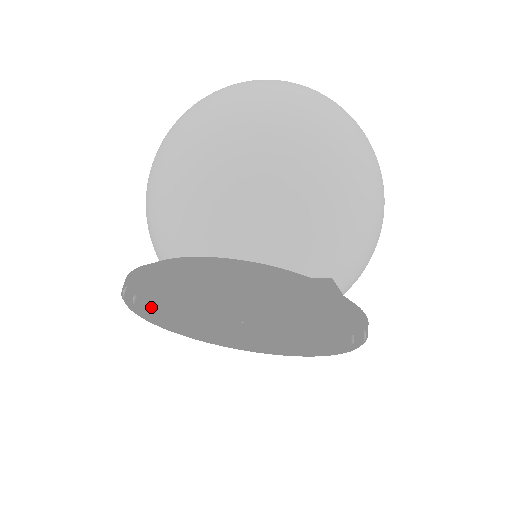
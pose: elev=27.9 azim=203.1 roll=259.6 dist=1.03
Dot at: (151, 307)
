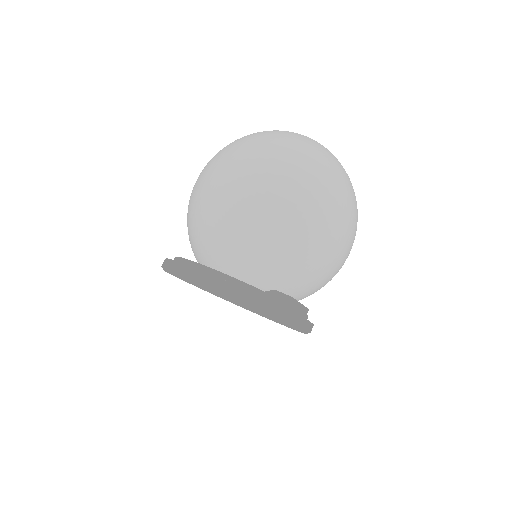
Dot at: occluded
